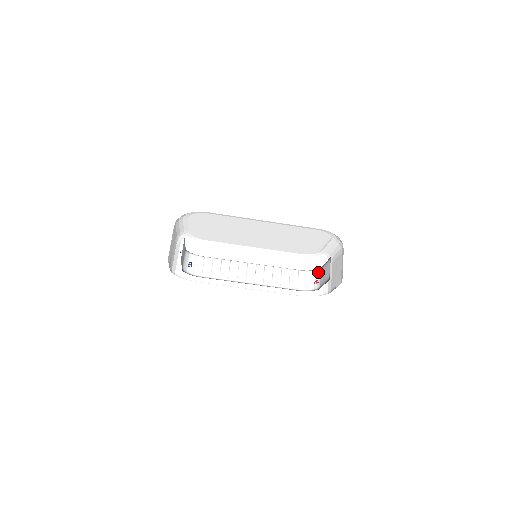
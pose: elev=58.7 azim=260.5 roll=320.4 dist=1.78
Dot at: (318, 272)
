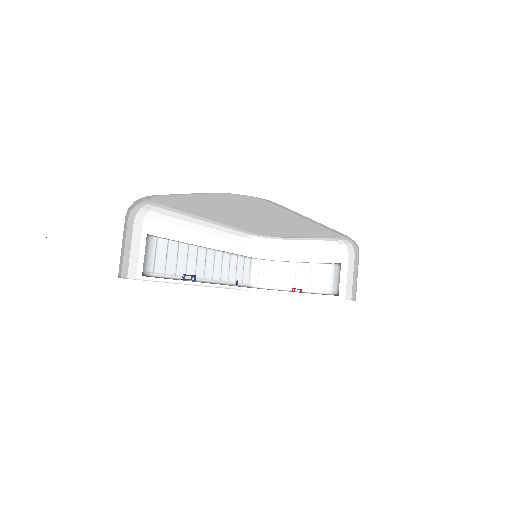
Dot at: (277, 265)
